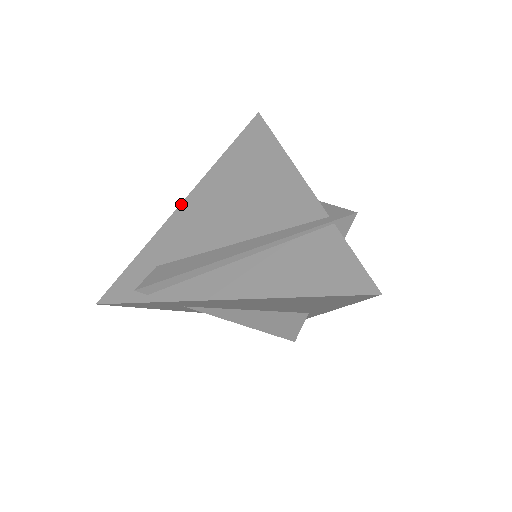
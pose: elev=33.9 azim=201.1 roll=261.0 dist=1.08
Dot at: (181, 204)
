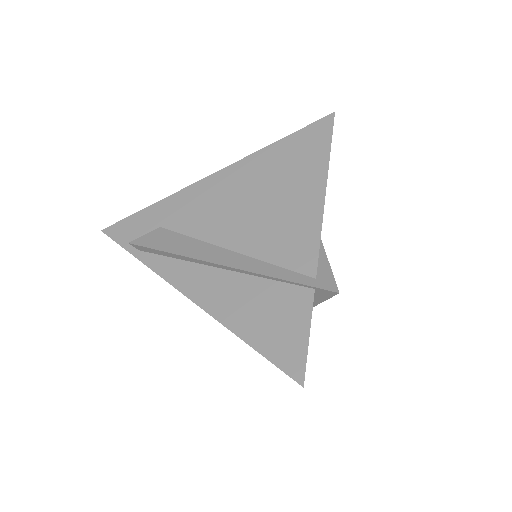
Dot at: (212, 175)
